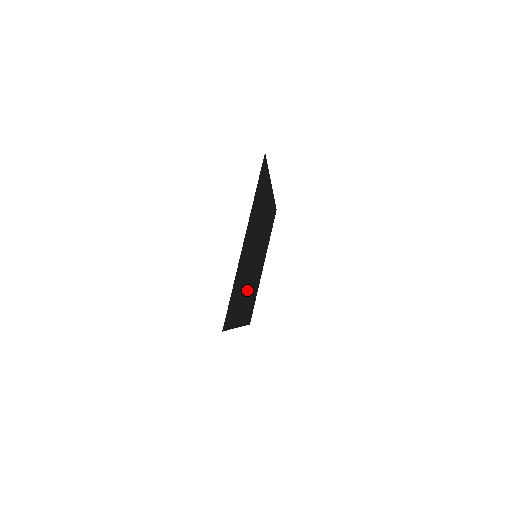
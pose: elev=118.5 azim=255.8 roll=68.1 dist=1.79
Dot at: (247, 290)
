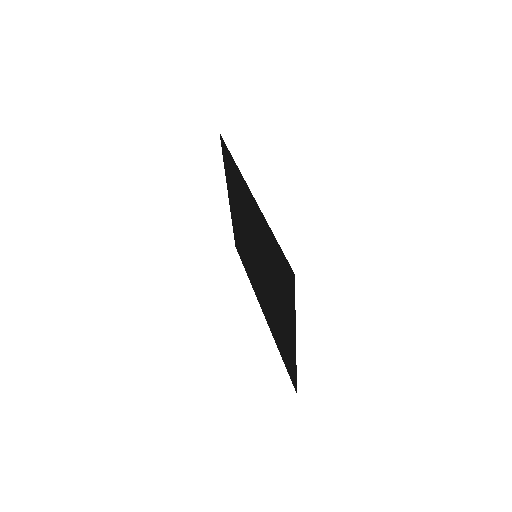
Dot at: (259, 286)
